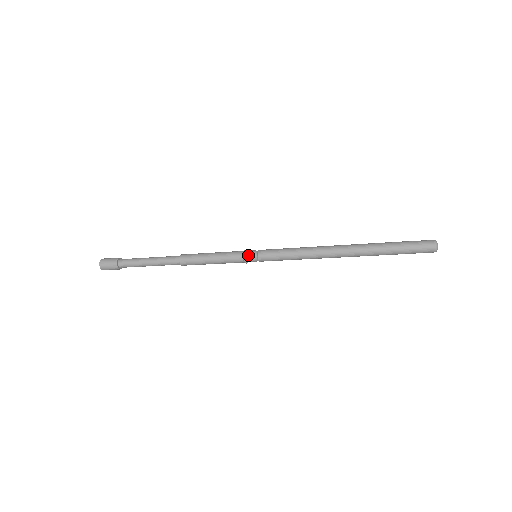
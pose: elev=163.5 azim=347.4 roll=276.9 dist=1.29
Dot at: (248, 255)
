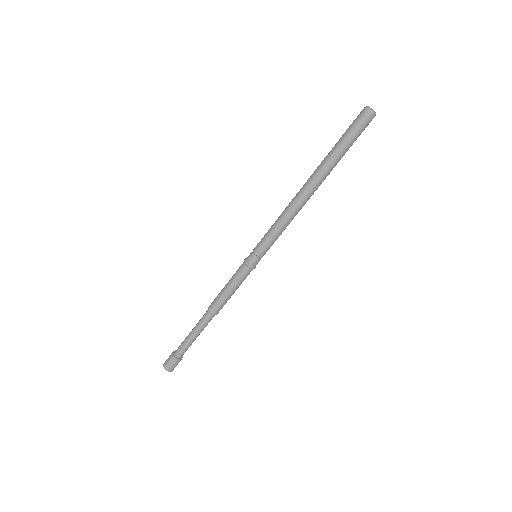
Dot at: (251, 263)
